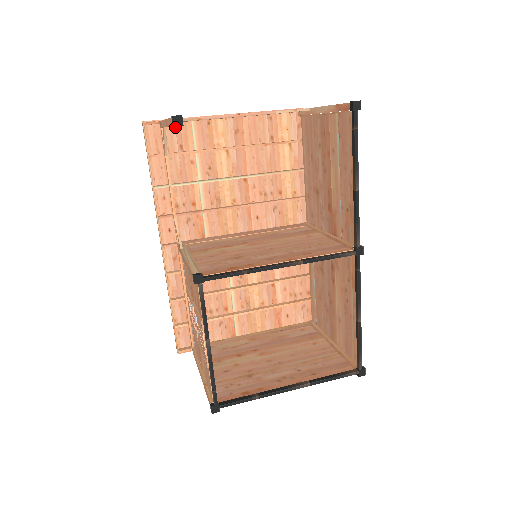
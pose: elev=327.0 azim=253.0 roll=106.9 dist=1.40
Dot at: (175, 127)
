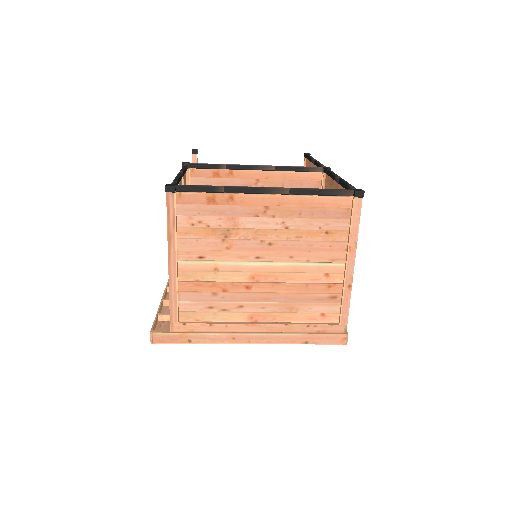
Dot at: occluded
